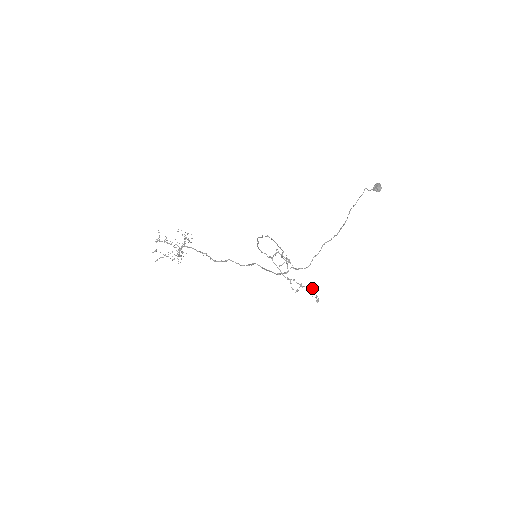
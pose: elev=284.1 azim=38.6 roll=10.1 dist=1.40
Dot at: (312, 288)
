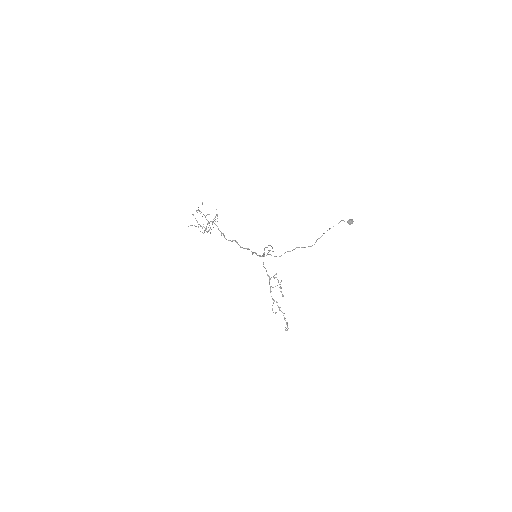
Dot at: occluded
